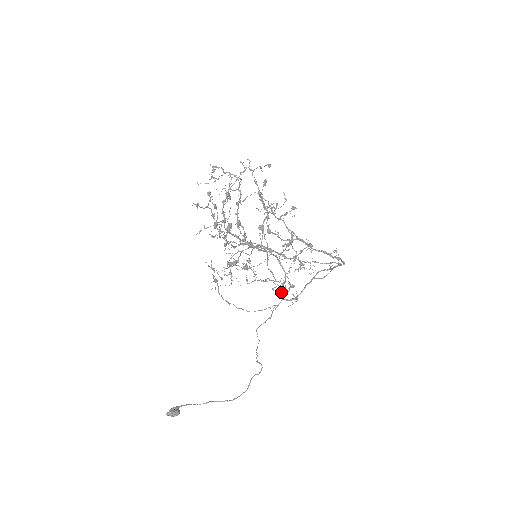
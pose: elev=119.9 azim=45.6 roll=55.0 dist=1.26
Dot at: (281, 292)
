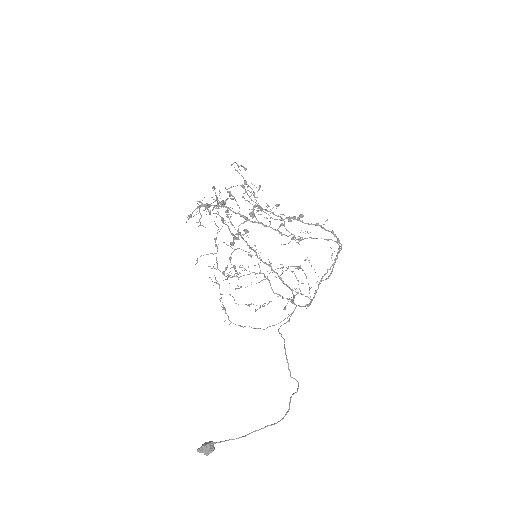
Dot at: (293, 301)
